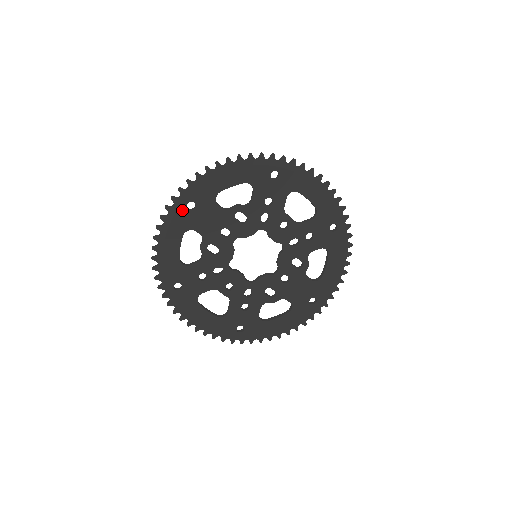
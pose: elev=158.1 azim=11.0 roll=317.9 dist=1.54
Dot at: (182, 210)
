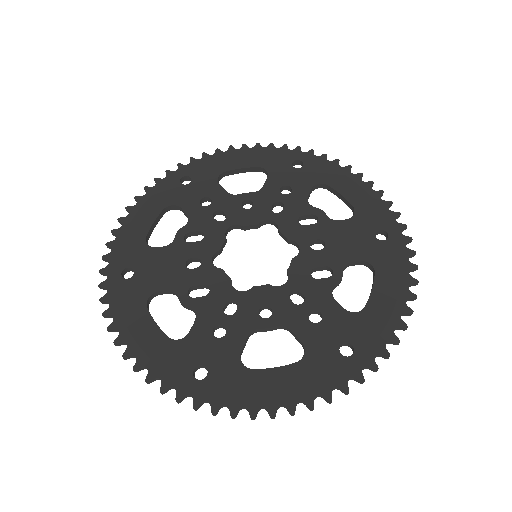
Dot at: (121, 286)
